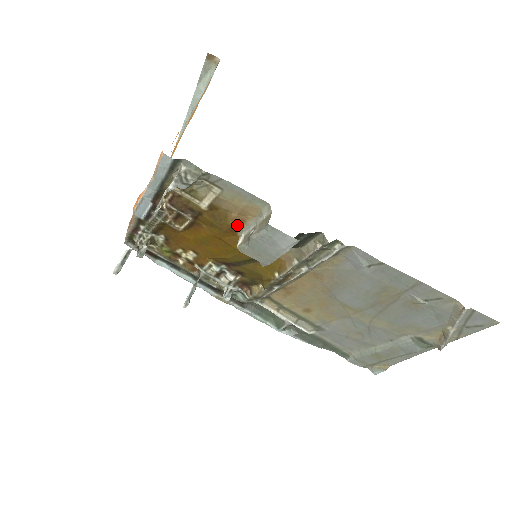
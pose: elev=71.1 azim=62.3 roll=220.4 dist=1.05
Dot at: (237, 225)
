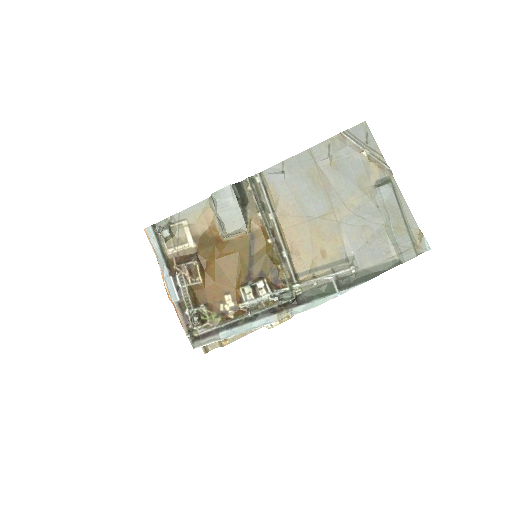
Dot at: (215, 233)
